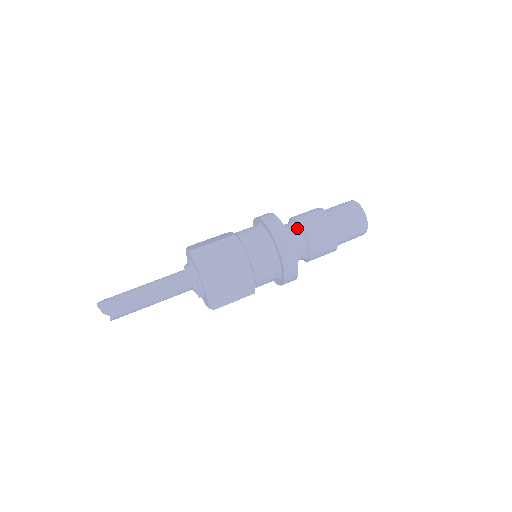
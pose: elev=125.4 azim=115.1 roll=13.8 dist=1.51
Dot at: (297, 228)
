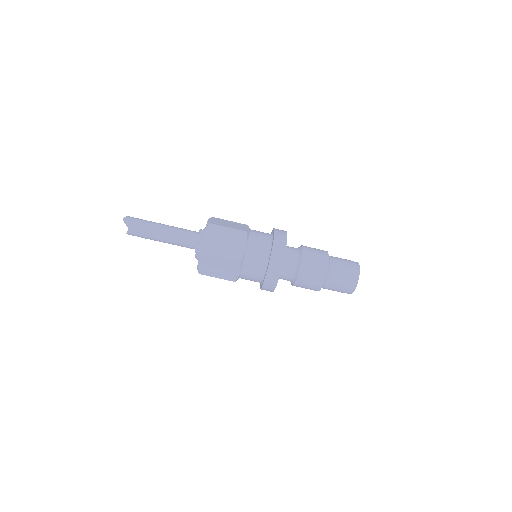
Dot at: (298, 256)
